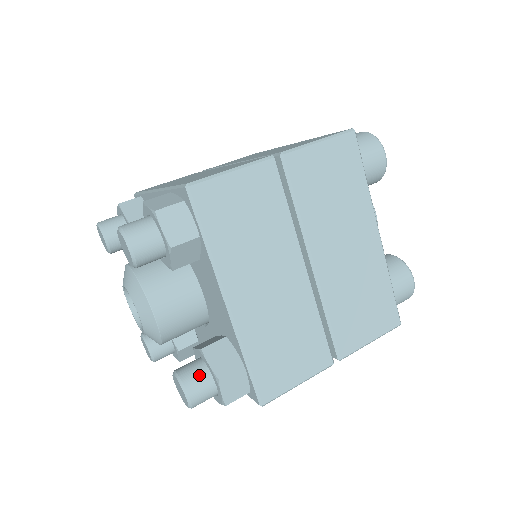
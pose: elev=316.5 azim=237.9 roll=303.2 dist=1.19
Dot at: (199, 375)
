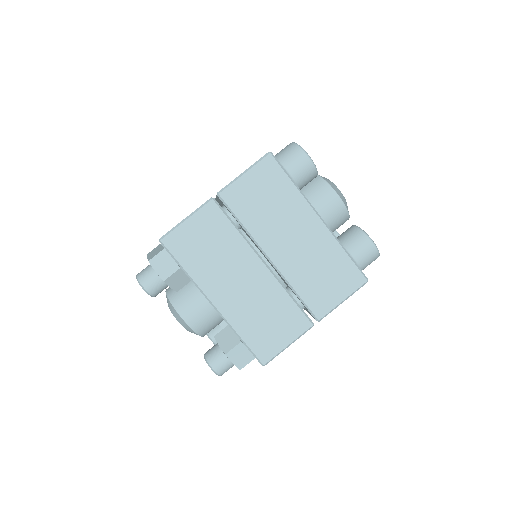
Dot at: (216, 354)
